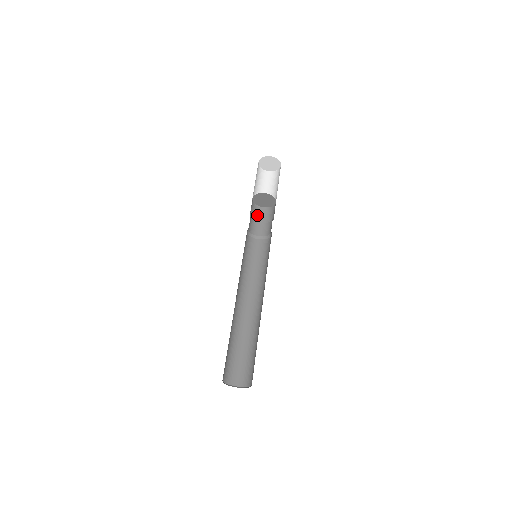
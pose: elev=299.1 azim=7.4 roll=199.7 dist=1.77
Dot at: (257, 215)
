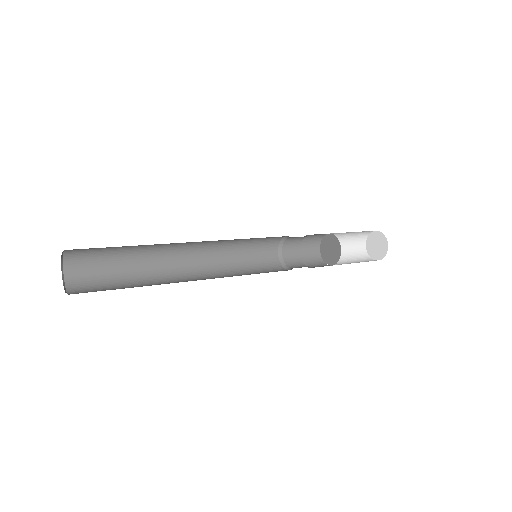
Dot at: occluded
